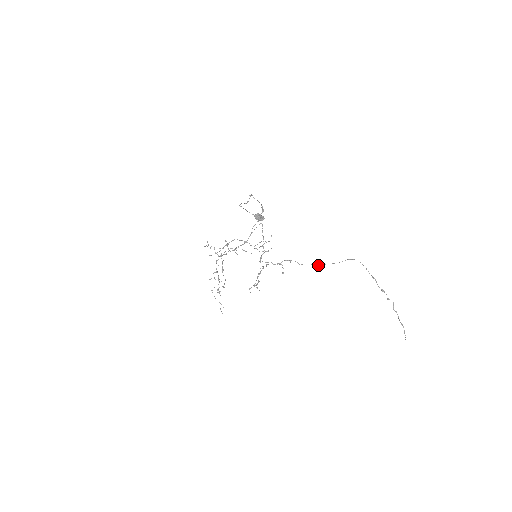
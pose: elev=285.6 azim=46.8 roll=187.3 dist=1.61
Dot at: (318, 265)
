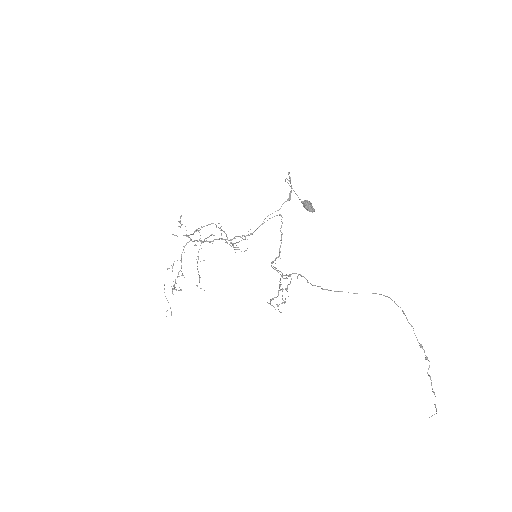
Dot at: (330, 290)
